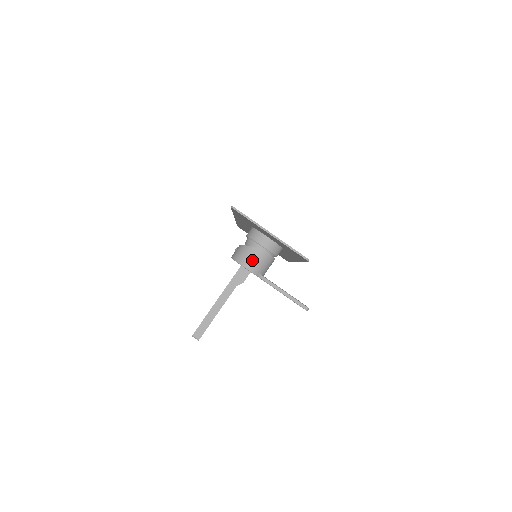
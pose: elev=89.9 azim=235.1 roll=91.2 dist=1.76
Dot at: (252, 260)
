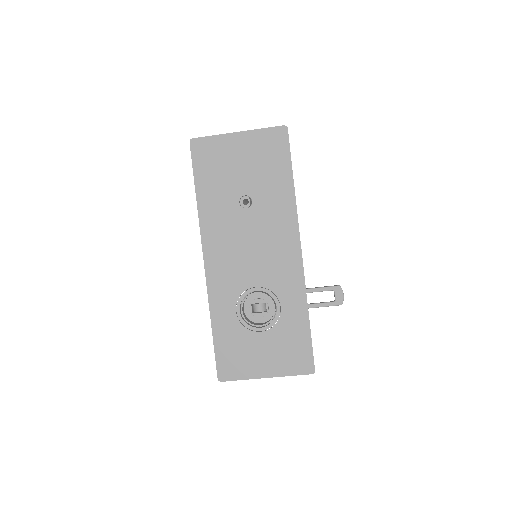
Dot at: occluded
